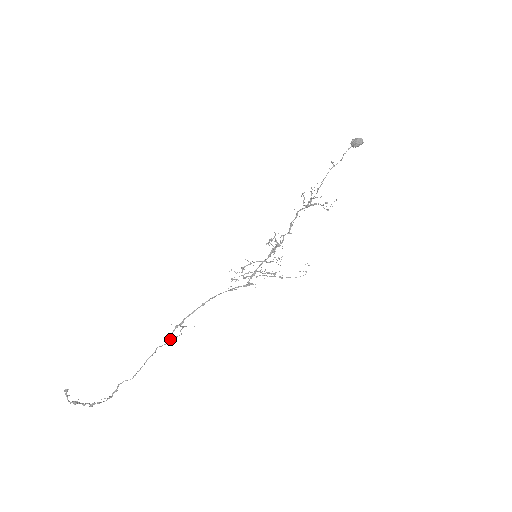
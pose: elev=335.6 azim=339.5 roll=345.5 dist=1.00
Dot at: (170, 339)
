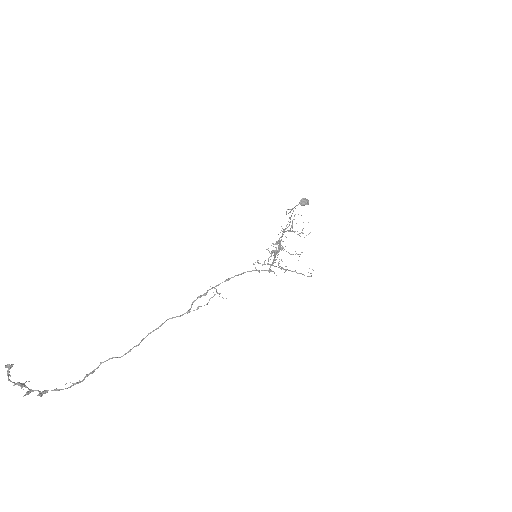
Dot at: (189, 310)
